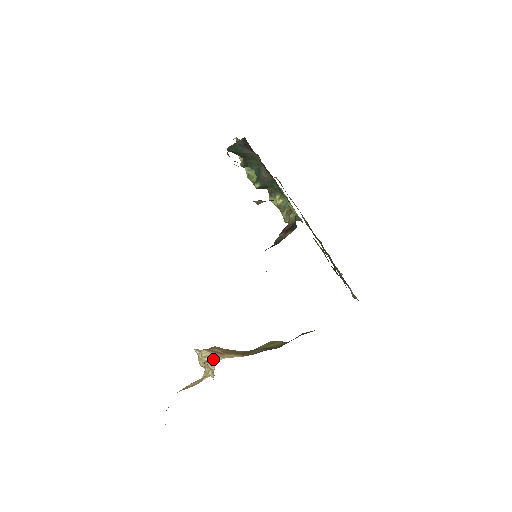
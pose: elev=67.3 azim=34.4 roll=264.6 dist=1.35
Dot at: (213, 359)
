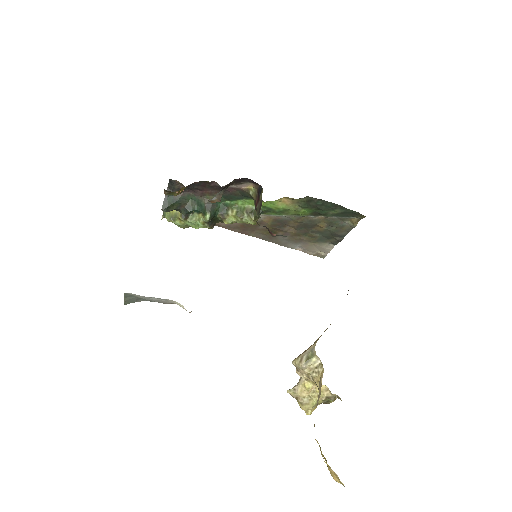
Dot at: (309, 353)
